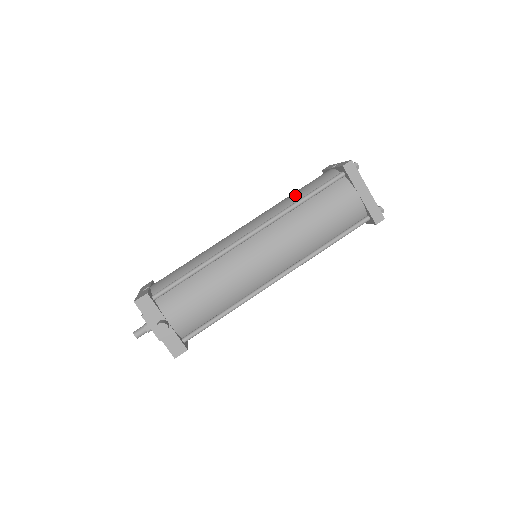
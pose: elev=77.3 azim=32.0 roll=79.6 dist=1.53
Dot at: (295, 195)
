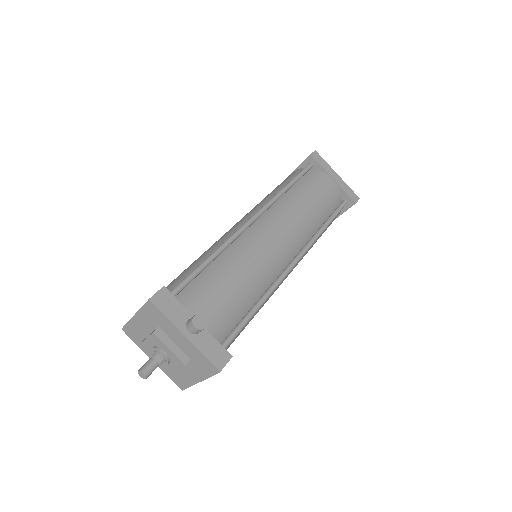
Dot at: (274, 190)
